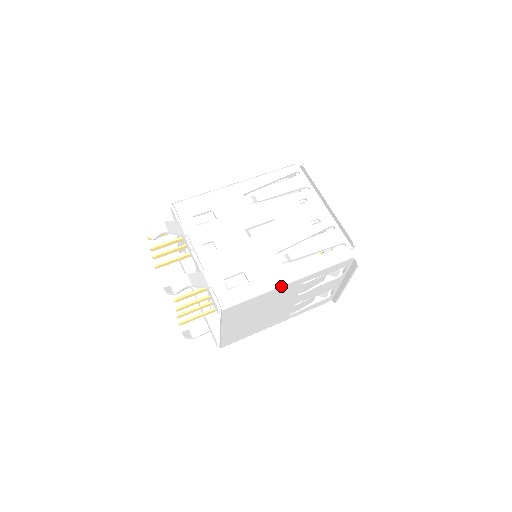
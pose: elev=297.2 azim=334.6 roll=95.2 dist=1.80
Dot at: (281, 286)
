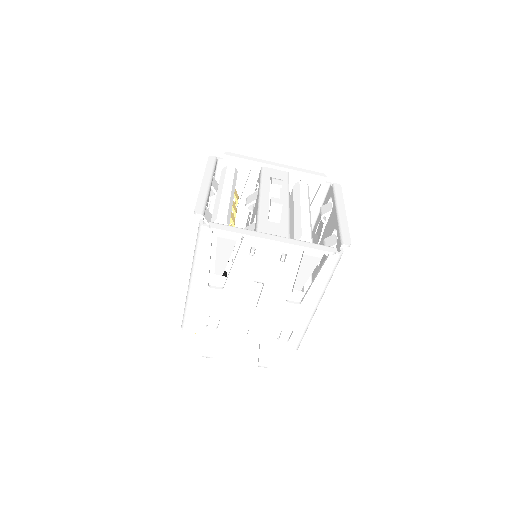
Dot at: occluded
